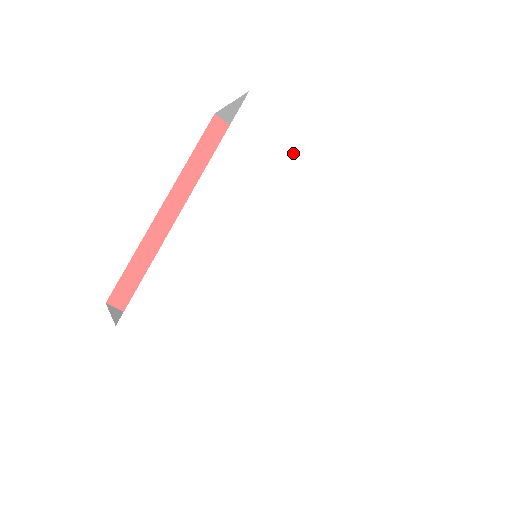
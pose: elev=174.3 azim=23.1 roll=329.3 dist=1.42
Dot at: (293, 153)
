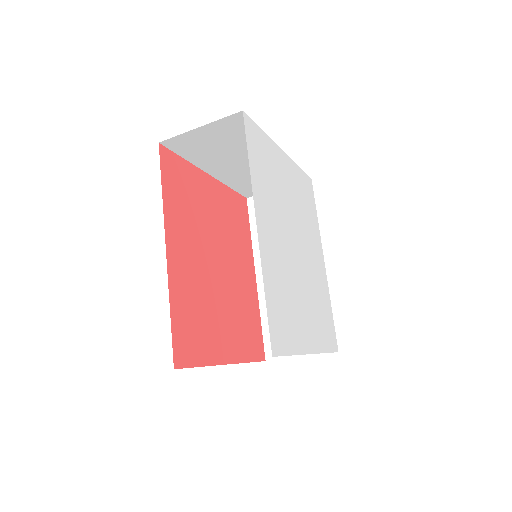
Dot at: (272, 156)
